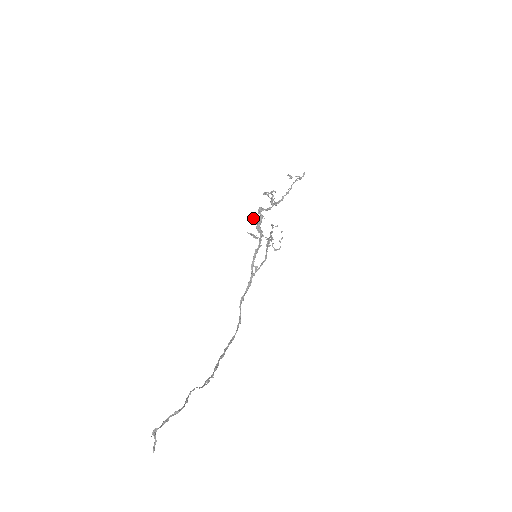
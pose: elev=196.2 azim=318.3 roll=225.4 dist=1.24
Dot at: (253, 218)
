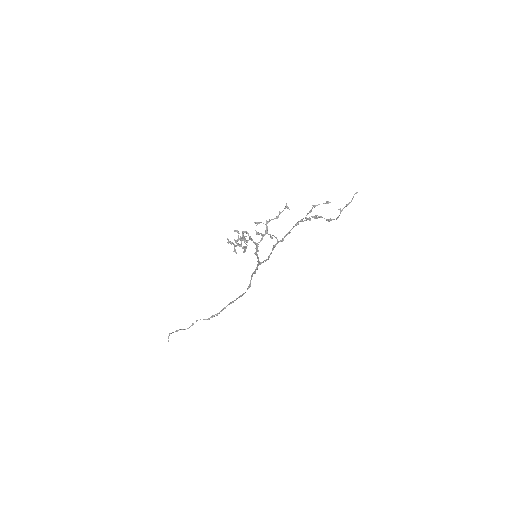
Dot at: (256, 223)
